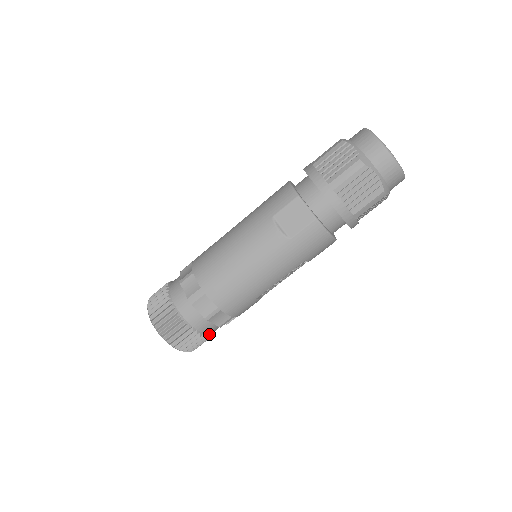
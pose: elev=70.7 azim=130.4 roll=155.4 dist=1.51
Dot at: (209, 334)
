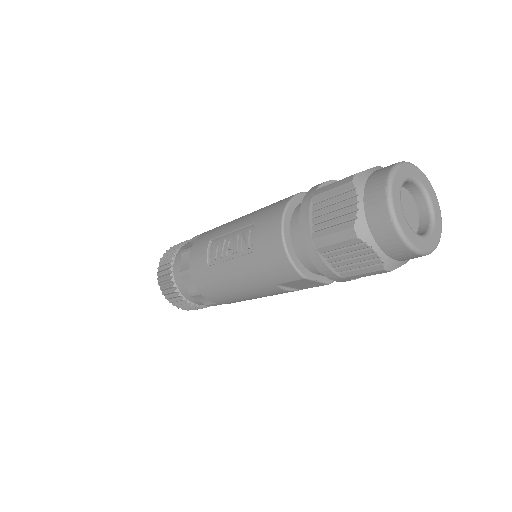
Dot at: occluded
